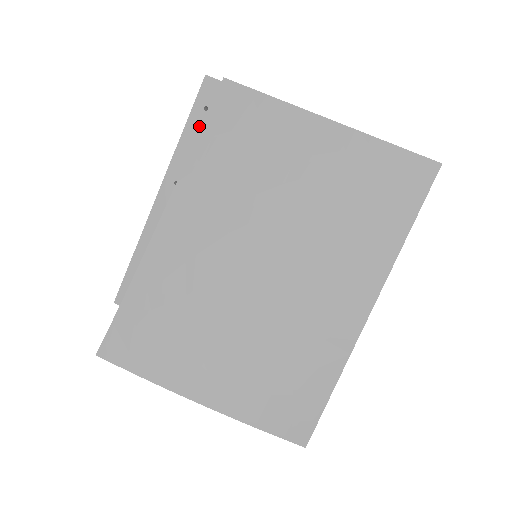
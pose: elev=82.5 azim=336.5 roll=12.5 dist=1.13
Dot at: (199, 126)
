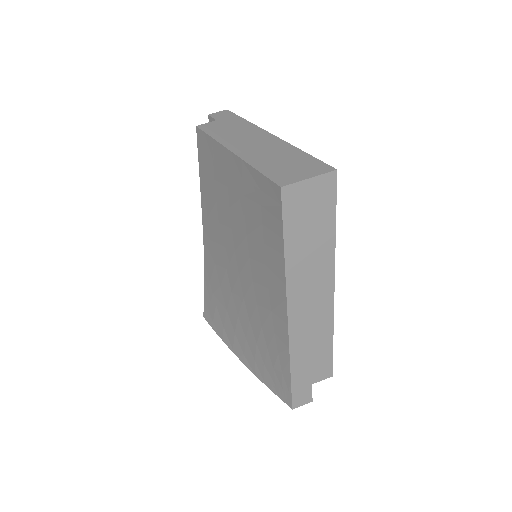
Dot at: occluded
